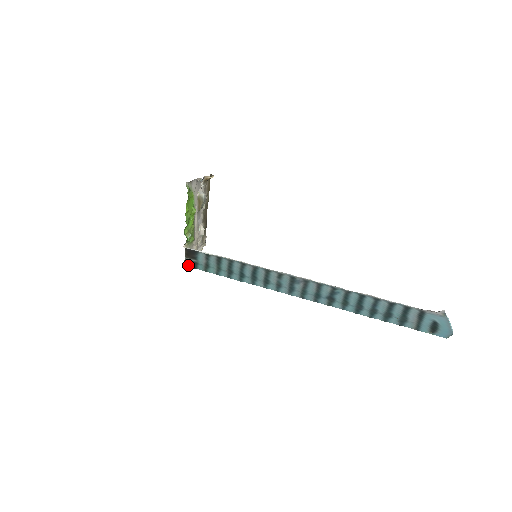
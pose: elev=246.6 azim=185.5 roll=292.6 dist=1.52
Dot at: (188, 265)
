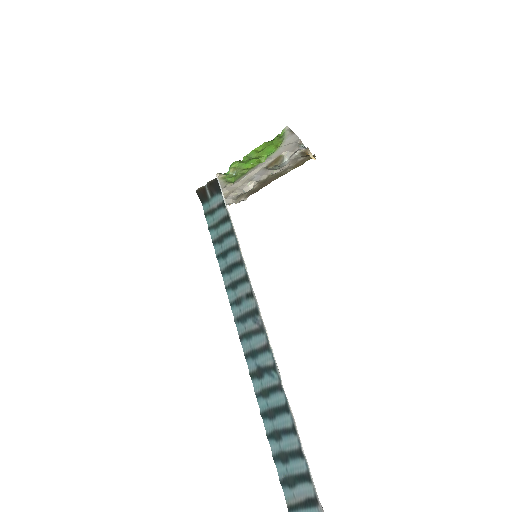
Dot at: (200, 193)
